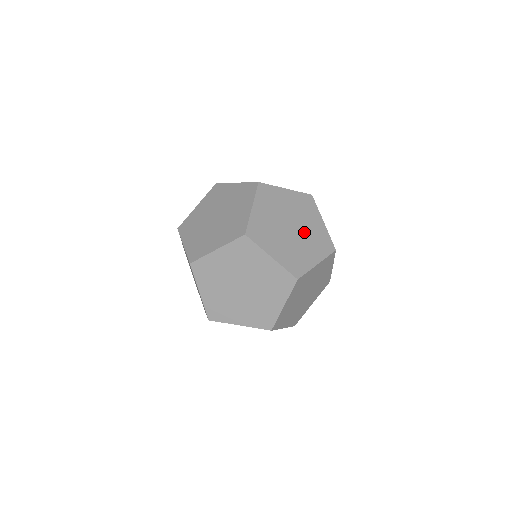
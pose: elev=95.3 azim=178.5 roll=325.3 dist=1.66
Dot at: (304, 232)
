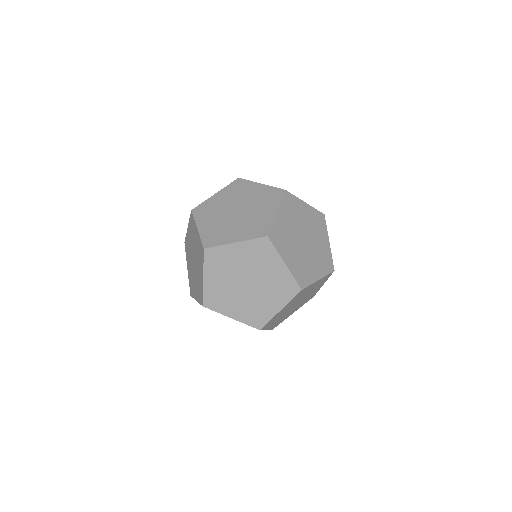
Dot at: (250, 204)
